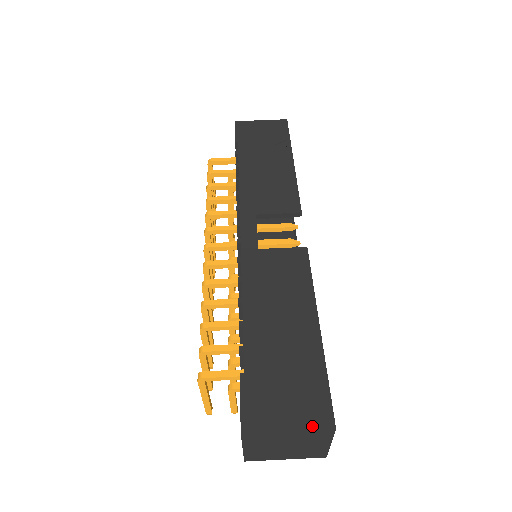
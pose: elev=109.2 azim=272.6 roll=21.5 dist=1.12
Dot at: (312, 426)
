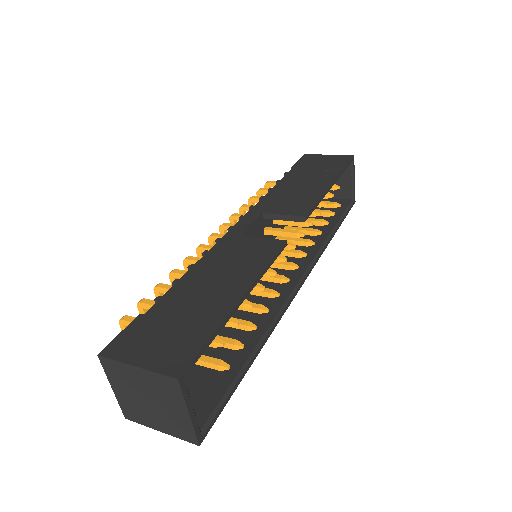
Dot at: (159, 369)
